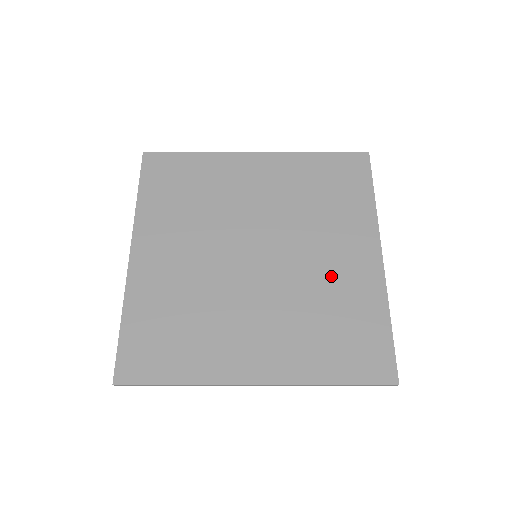
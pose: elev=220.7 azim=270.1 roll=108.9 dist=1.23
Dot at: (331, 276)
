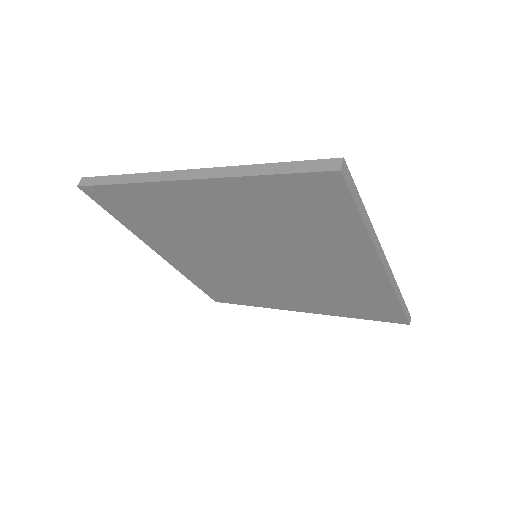
Dot at: (332, 276)
